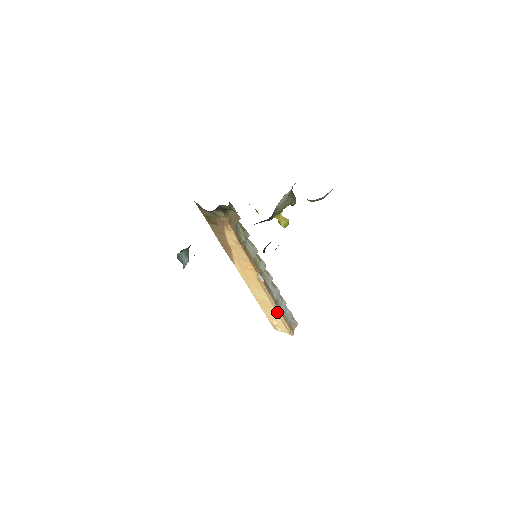
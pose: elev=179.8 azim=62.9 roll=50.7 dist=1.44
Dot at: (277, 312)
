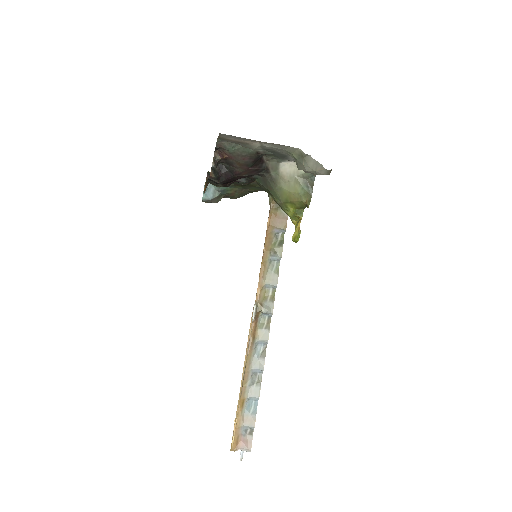
Dot at: (241, 388)
